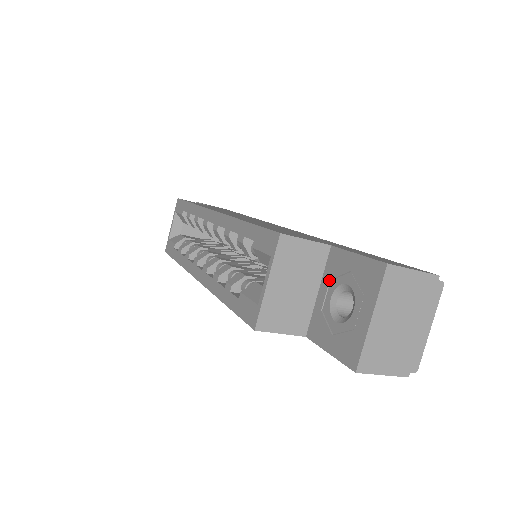
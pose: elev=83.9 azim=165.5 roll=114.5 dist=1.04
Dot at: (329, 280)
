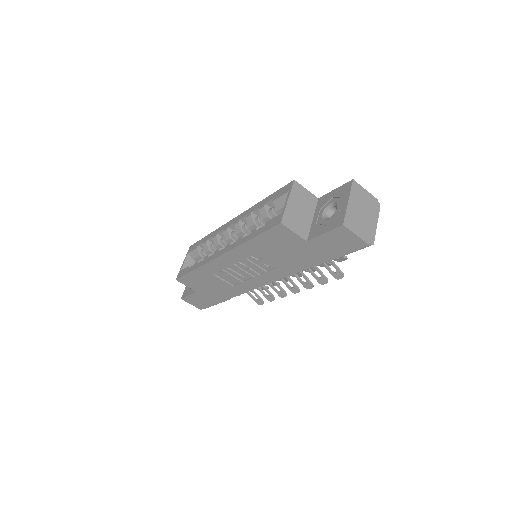
Dot at: (319, 210)
